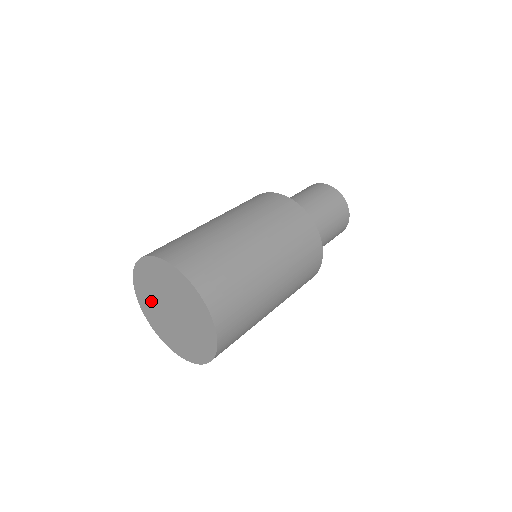
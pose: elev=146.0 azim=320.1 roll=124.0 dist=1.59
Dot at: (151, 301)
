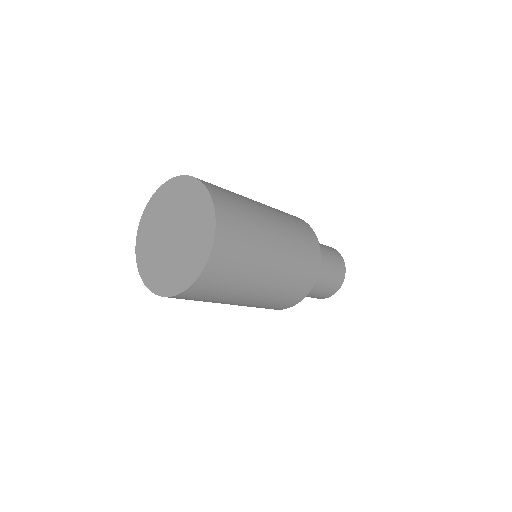
Dot at: (152, 253)
